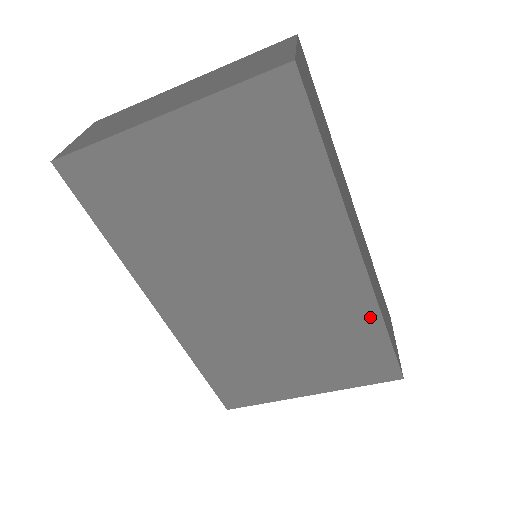
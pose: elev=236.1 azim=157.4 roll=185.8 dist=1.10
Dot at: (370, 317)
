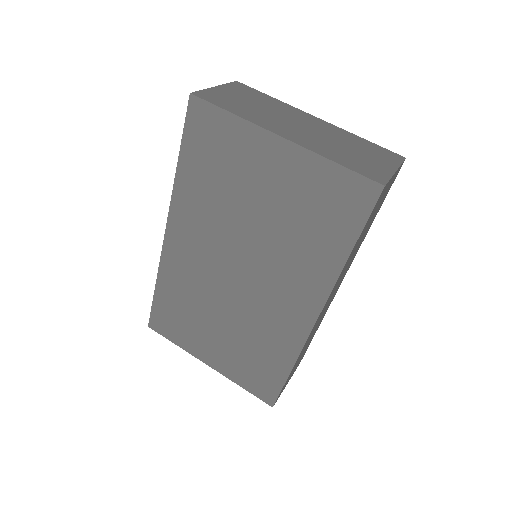
Dot at: (288, 356)
